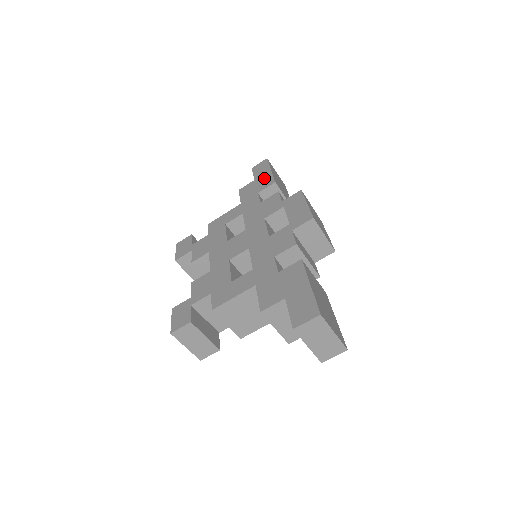
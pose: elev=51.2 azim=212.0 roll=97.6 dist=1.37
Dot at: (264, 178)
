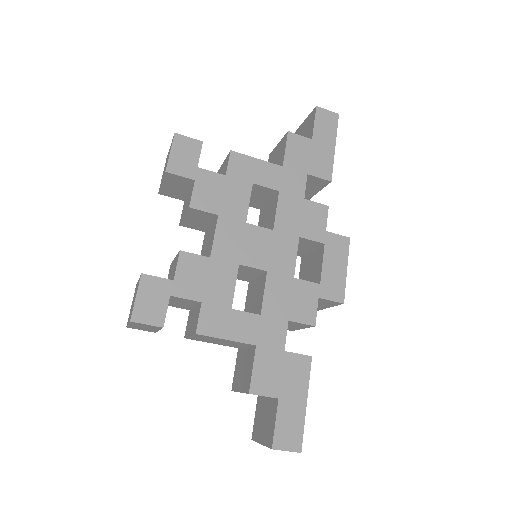
Dot at: (323, 154)
